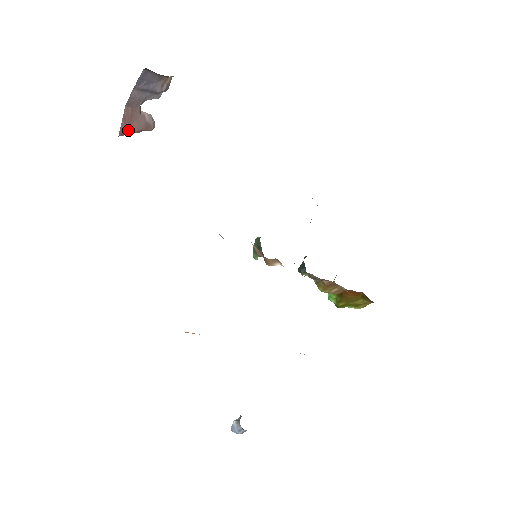
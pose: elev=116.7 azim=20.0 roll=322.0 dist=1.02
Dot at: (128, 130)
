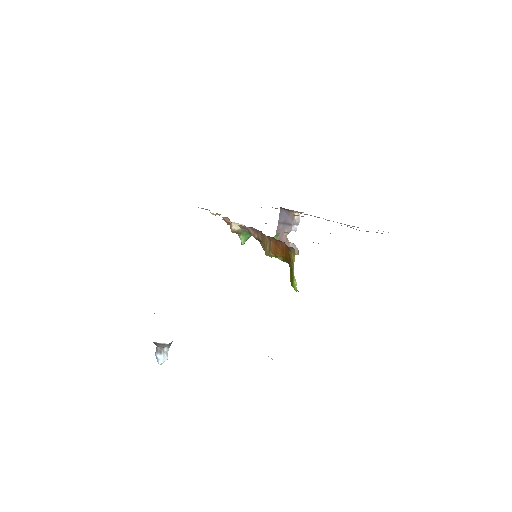
Dot at: occluded
